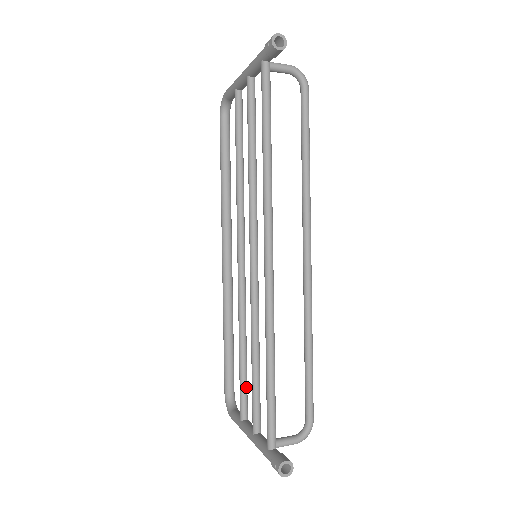
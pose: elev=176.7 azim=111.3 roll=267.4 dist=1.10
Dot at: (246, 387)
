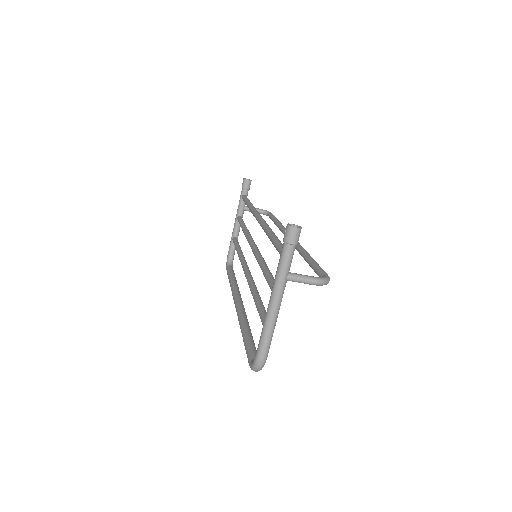
Dot at: (264, 309)
